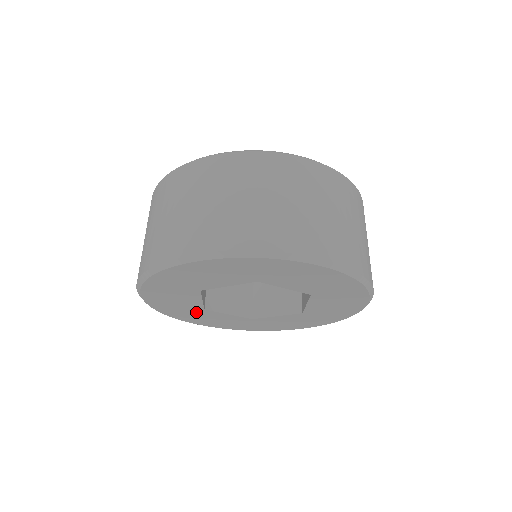
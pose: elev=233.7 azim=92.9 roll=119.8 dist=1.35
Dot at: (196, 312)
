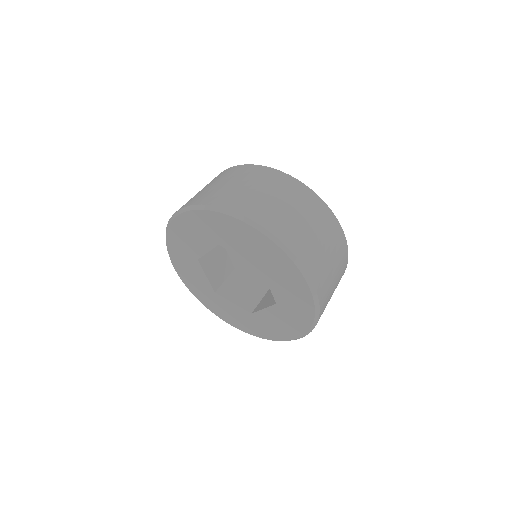
Dot at: (189, 257)
